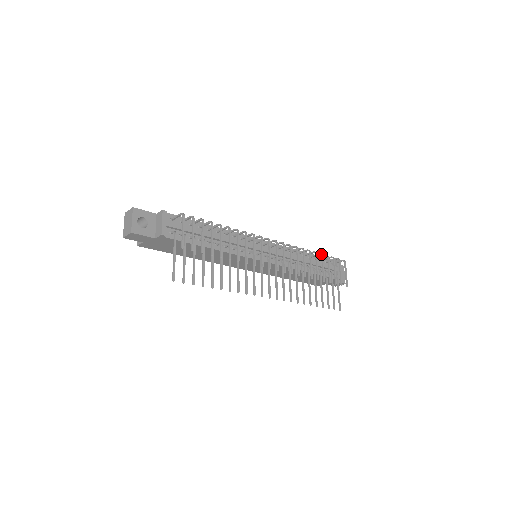
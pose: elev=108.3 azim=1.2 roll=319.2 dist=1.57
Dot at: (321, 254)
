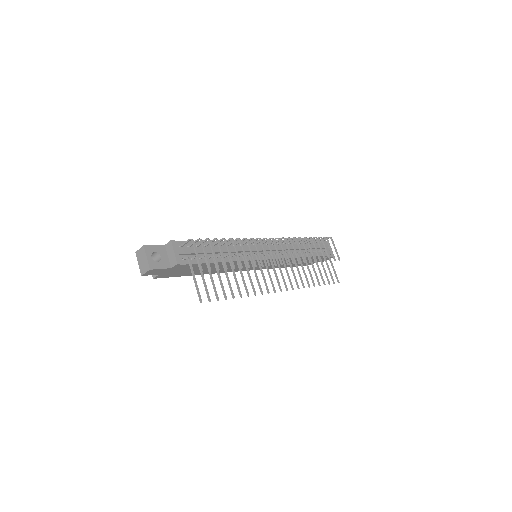
Dot at: (311, 238)
